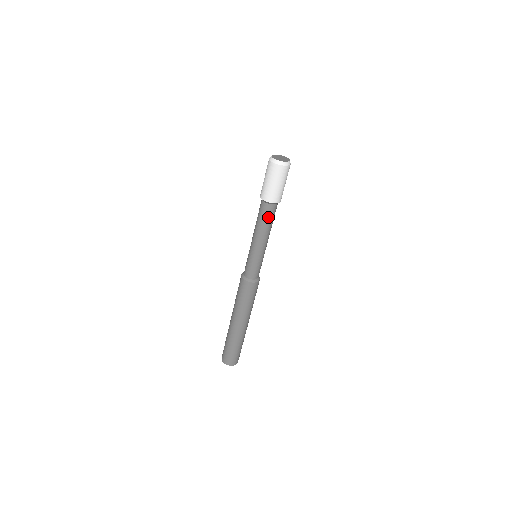
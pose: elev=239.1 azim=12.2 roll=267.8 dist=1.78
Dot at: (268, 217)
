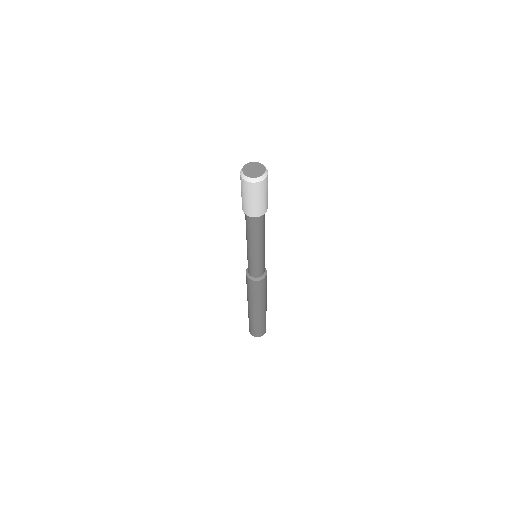
Dot at: (264, 224)
